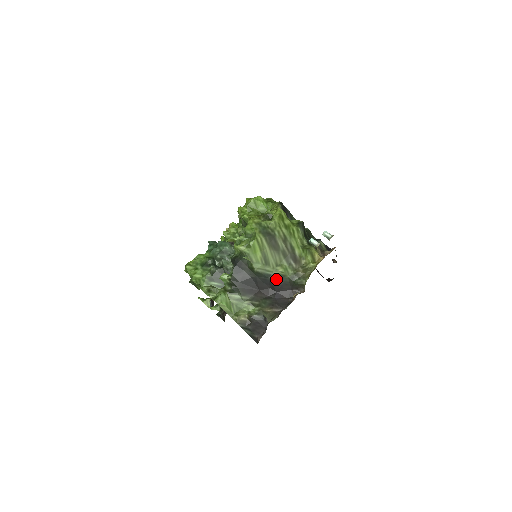
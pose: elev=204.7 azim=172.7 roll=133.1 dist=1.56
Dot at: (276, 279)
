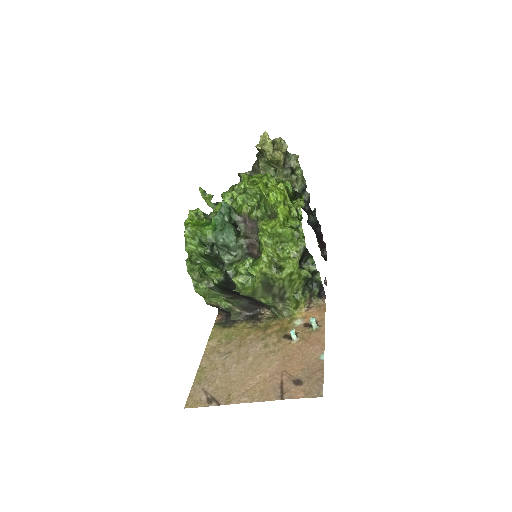
Dot at: (256, 300)
